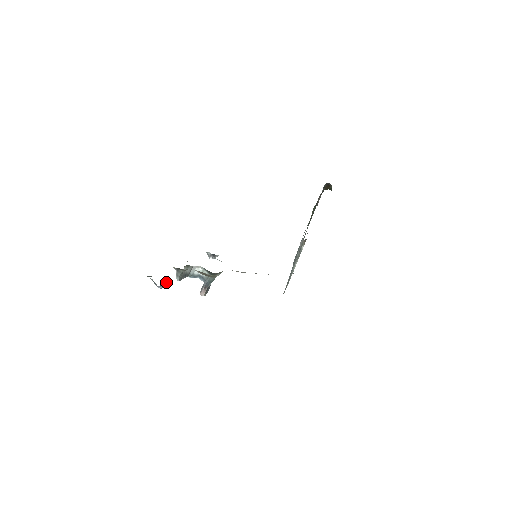
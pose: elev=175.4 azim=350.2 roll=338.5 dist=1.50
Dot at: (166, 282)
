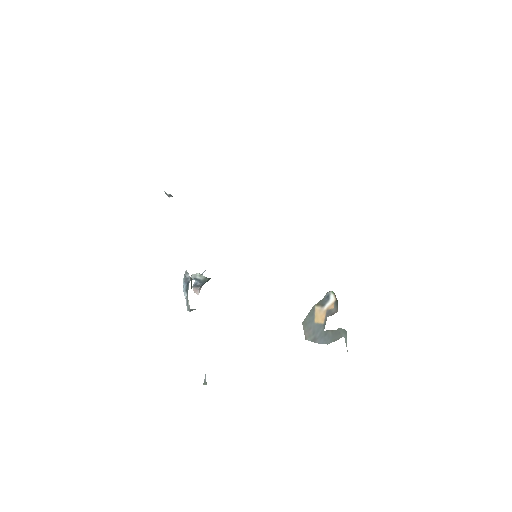
Dot at: occluded
